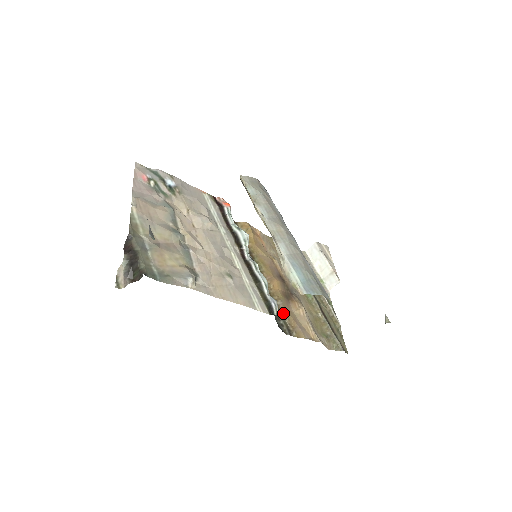
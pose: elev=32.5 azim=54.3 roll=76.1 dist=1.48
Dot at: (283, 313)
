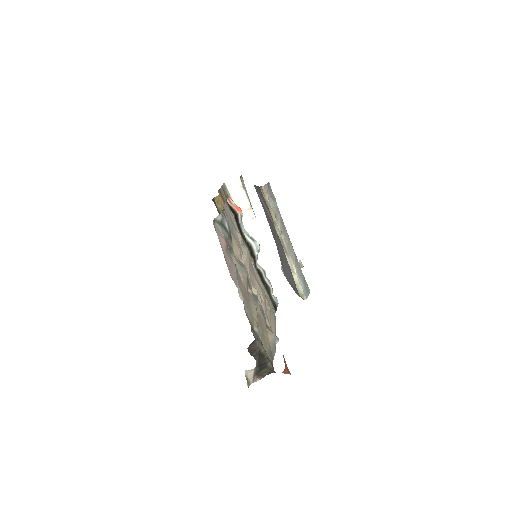
Dot at: occluded
